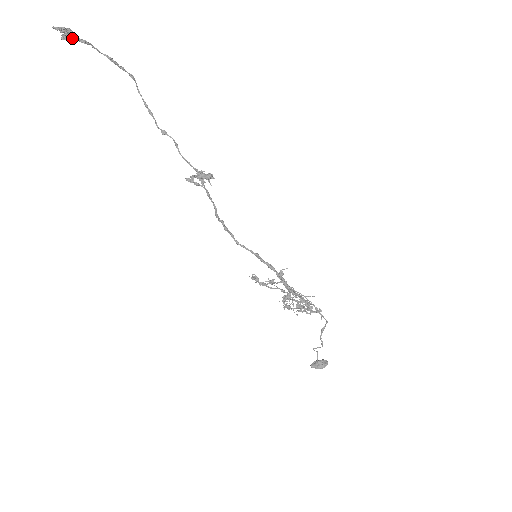
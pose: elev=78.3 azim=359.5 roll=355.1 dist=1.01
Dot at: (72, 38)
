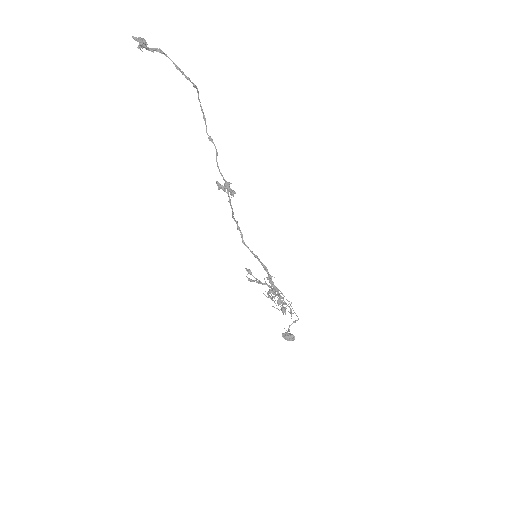
Dot at: (147, 49)
